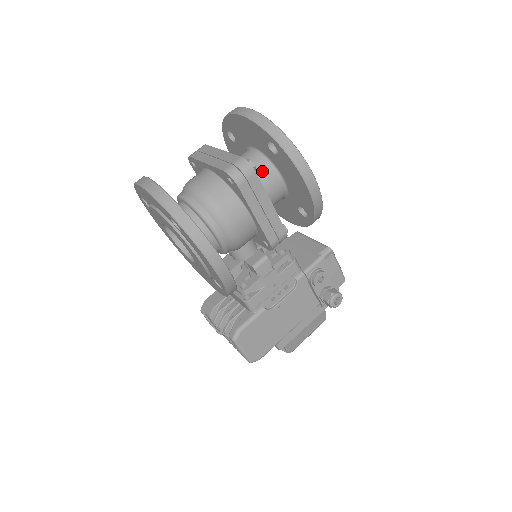
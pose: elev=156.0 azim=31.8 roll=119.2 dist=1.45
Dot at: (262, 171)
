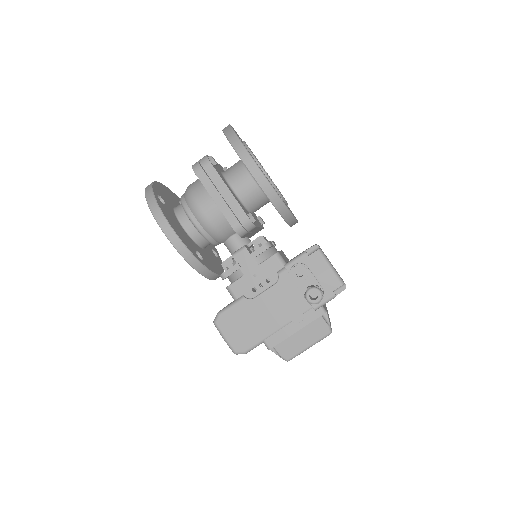
Dot at: (236, 170)
